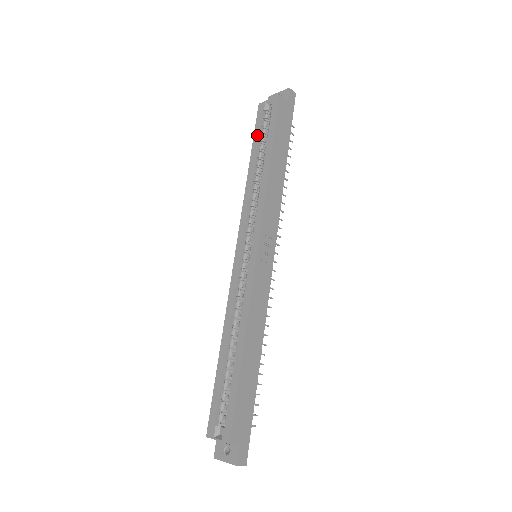
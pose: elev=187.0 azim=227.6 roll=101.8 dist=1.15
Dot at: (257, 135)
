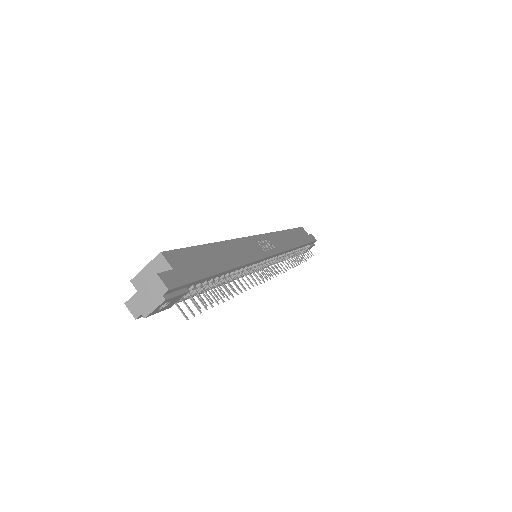
Dot at: occluded
